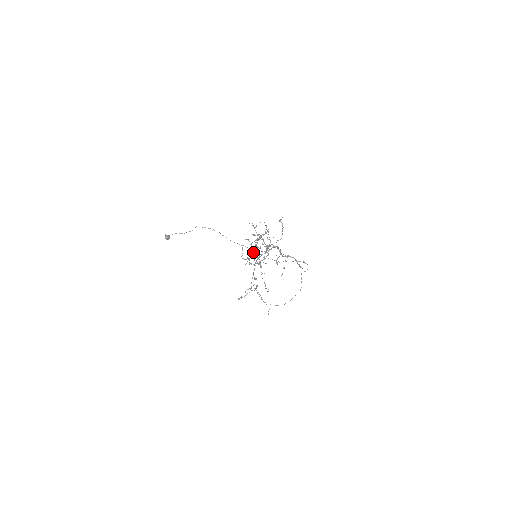
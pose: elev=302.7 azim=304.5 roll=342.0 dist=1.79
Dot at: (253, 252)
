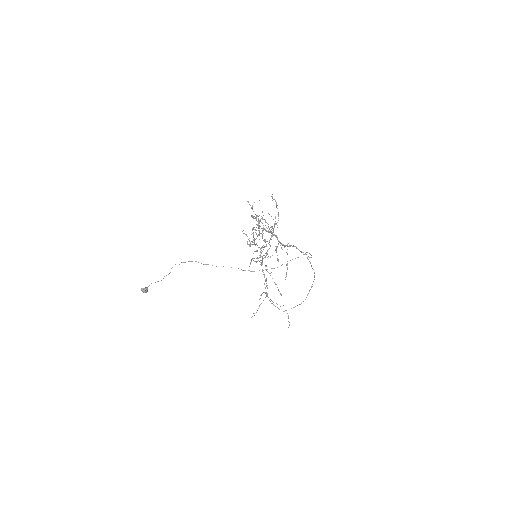
Dot at: (256, 243)
